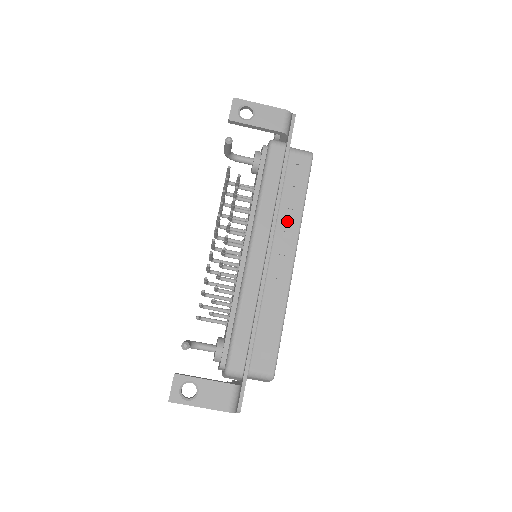
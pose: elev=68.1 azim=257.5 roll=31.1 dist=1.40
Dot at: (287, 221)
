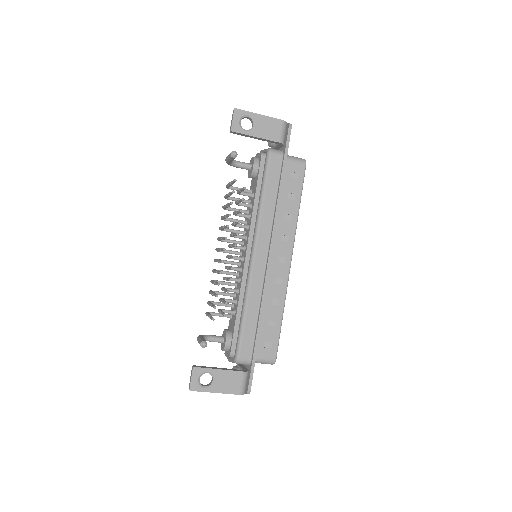
Dot at: (285, 226)
